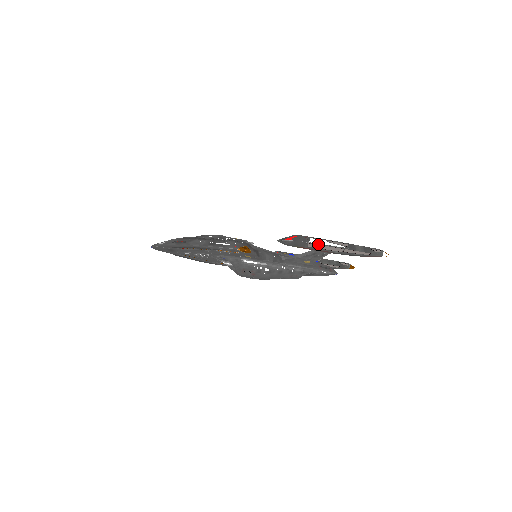
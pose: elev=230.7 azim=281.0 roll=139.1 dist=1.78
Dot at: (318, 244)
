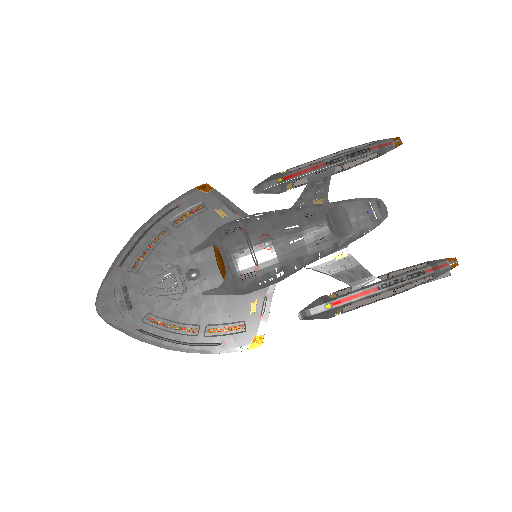
Dot at: (300, 165)
